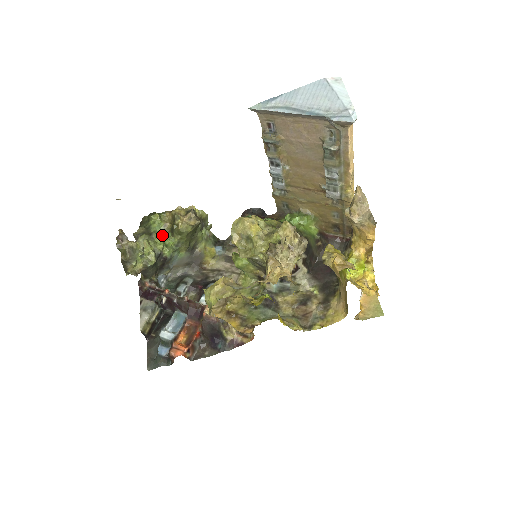
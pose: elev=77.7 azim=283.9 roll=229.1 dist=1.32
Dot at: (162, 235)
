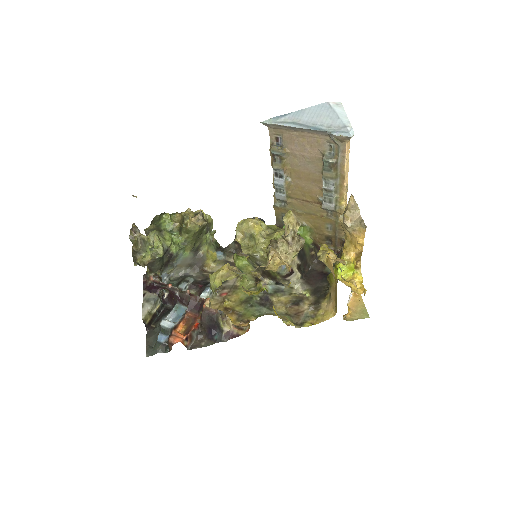
Dot at: (171, 233)
